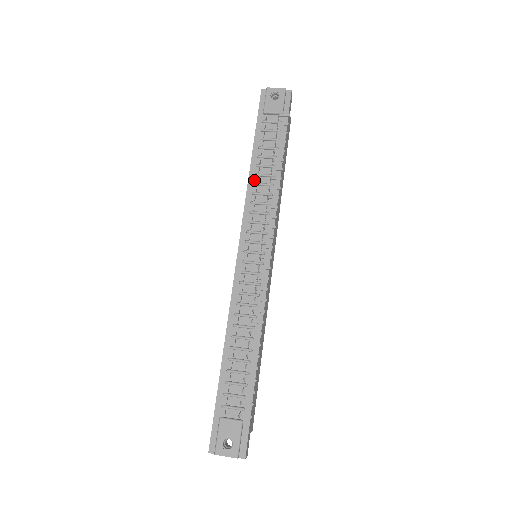
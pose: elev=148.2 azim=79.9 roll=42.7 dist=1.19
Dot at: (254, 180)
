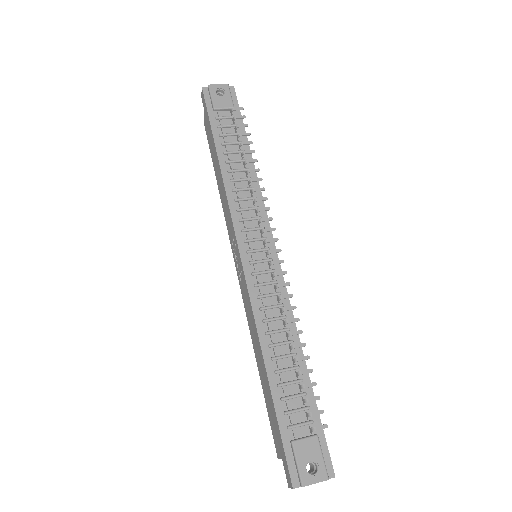
Dot at: (229, 177)
